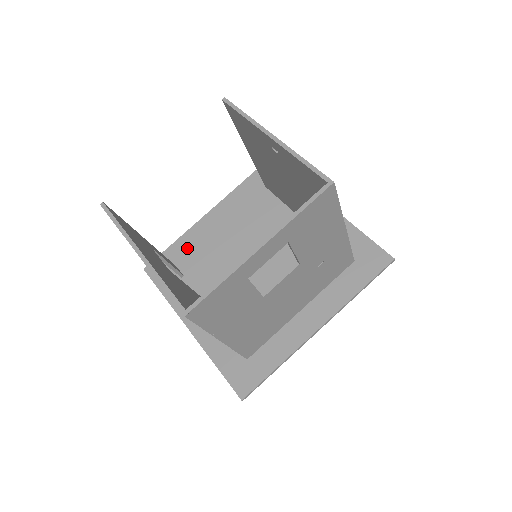
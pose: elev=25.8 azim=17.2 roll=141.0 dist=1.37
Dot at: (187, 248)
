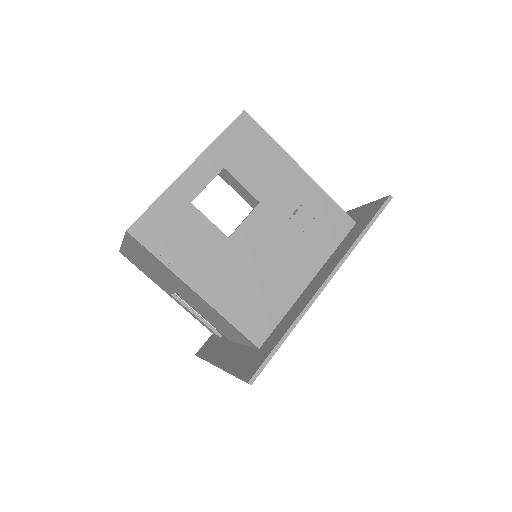
Dot at: occluded
